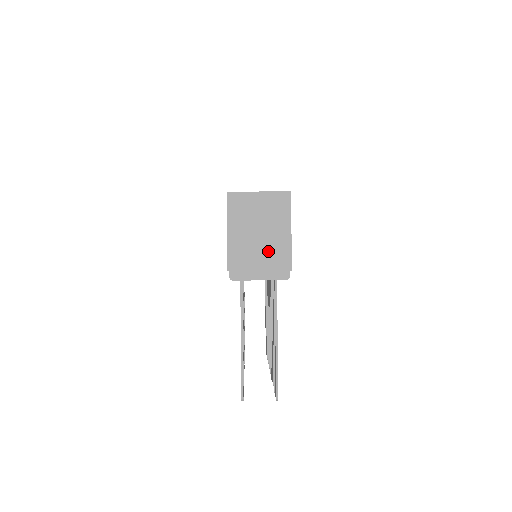
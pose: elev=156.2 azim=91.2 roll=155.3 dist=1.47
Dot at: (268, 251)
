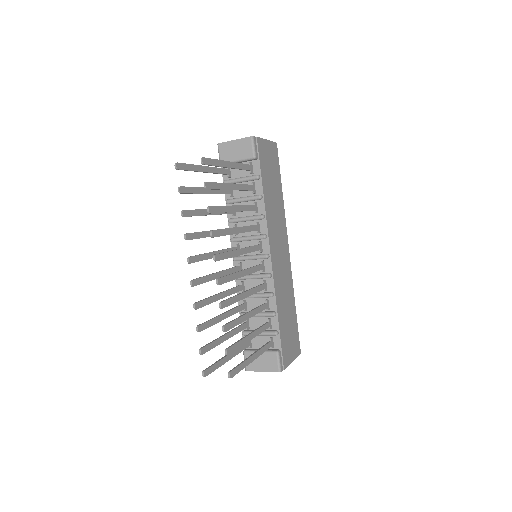
Dot at: occluded
